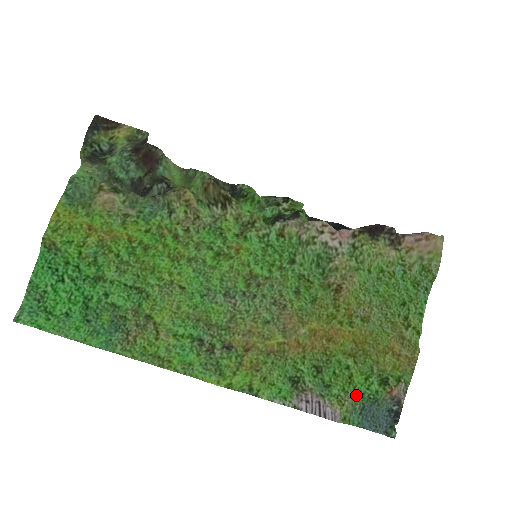
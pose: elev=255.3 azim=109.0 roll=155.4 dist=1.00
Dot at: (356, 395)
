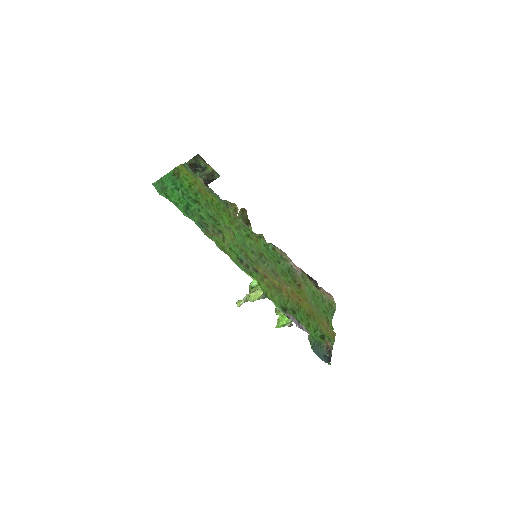
Dot at: (310, 336)
